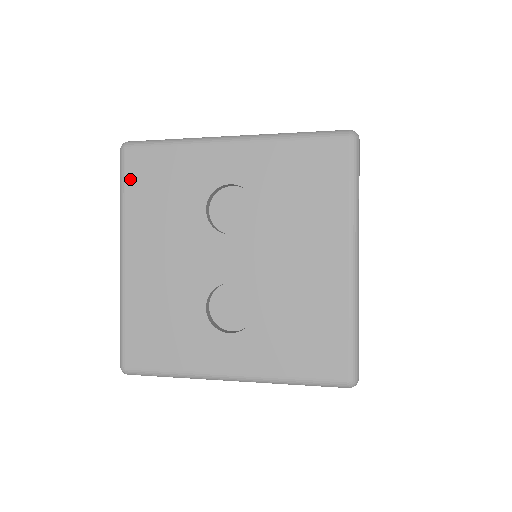
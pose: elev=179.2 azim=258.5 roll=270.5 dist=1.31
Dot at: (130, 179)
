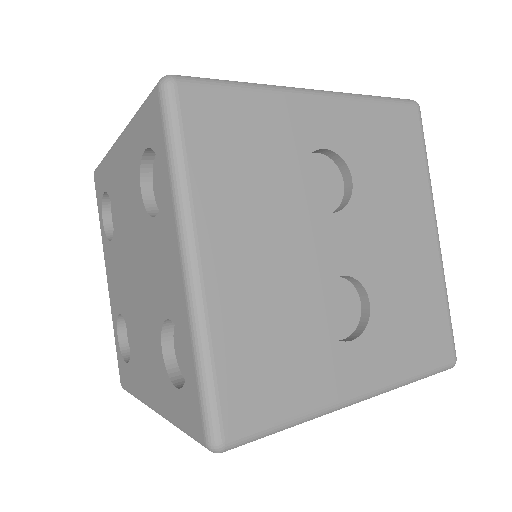
Dot at: (192, 133)
